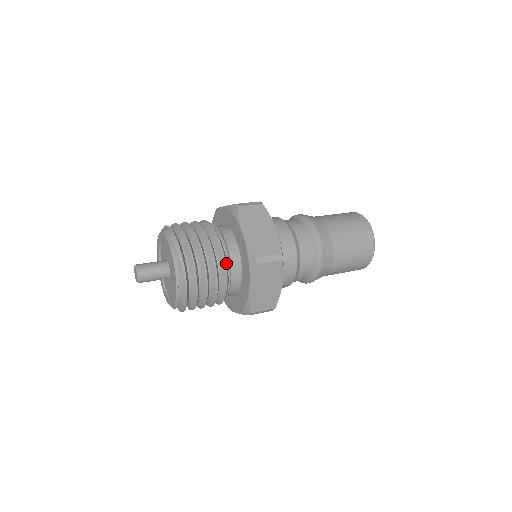
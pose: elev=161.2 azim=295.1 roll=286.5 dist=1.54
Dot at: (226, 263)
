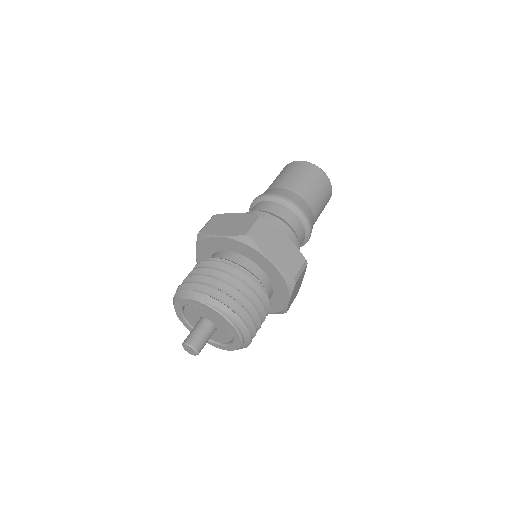
Dot at: (266, 294)
